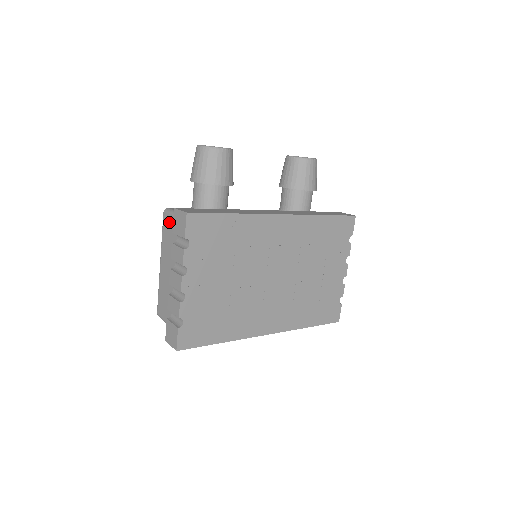
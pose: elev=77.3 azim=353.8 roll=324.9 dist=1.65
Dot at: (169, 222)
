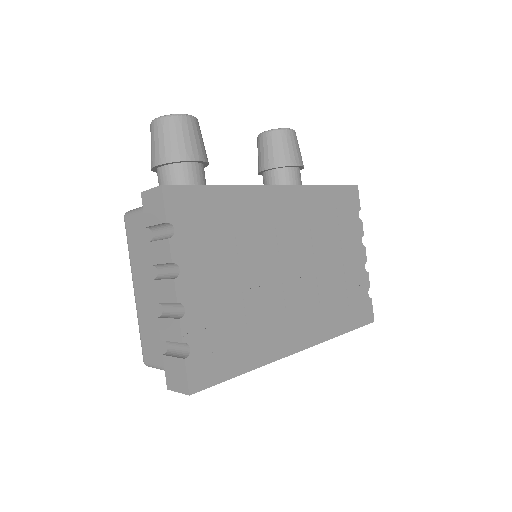
Dot at: (135, 225)
